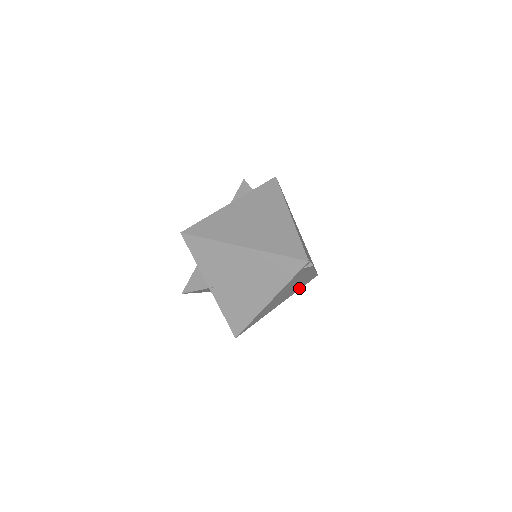
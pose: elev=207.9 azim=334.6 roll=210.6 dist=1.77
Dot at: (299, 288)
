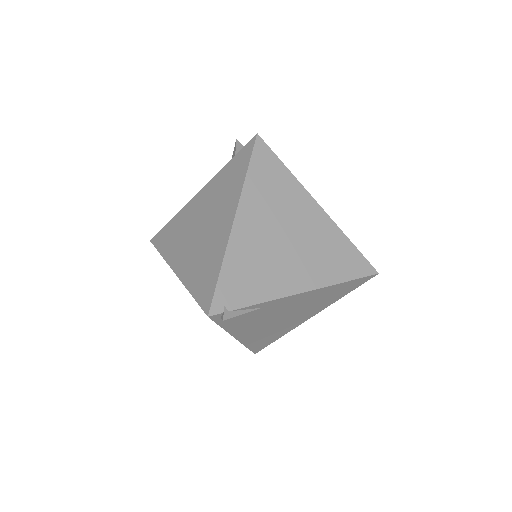
Dot at: (337, 297)
